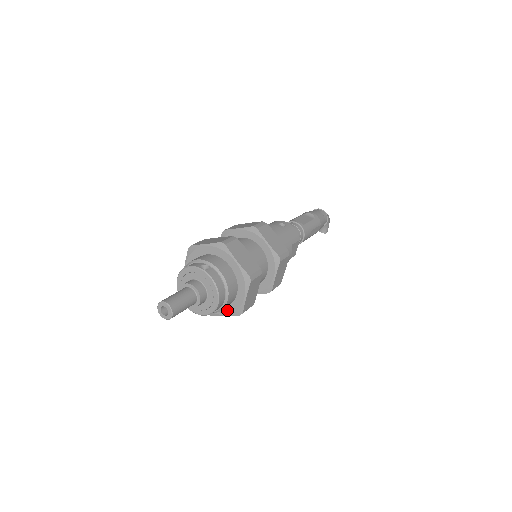
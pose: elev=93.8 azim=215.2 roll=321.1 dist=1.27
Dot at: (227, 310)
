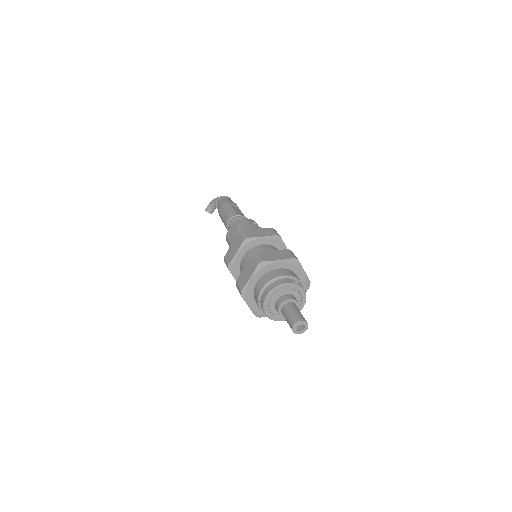
Dot at: occluded
